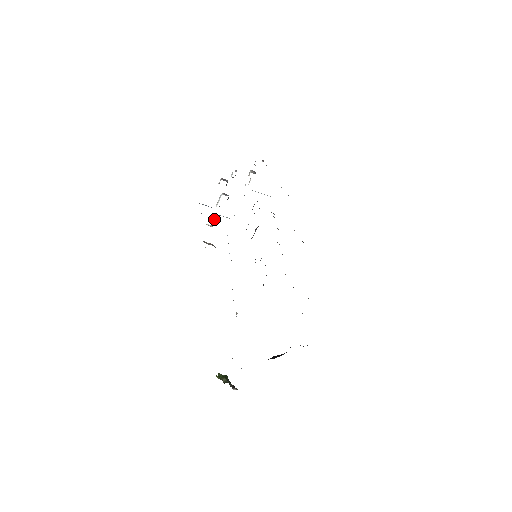
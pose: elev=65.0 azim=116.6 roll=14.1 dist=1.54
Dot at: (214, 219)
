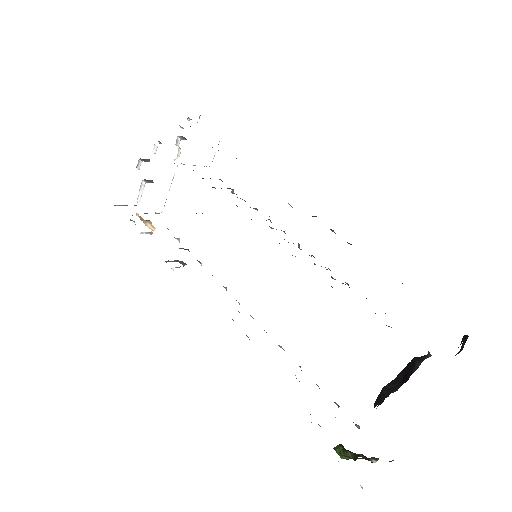
Dot at: (145, 221)
